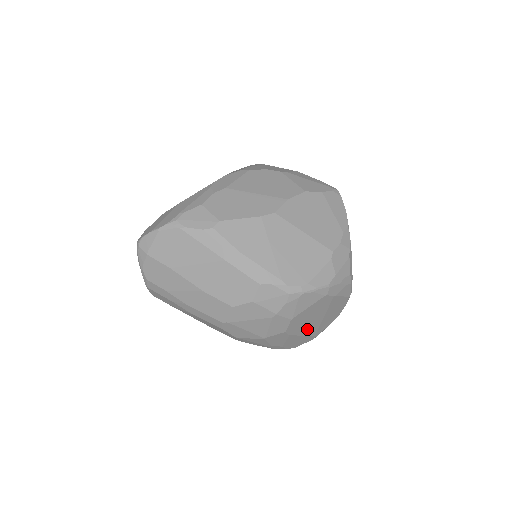
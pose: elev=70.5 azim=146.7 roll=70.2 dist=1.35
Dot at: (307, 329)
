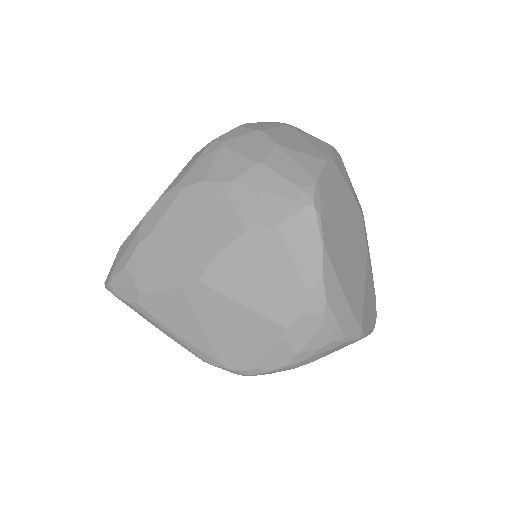
Dot at: occluded
